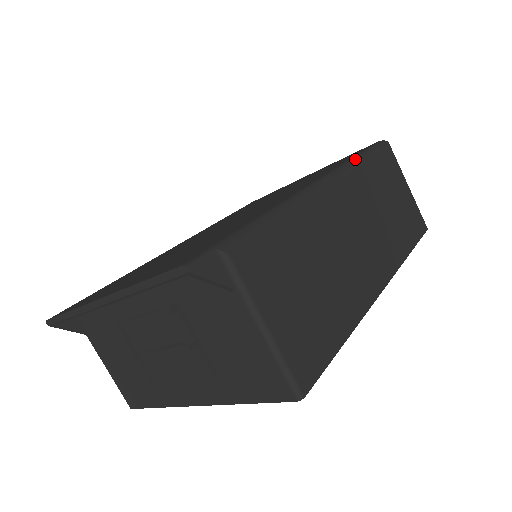
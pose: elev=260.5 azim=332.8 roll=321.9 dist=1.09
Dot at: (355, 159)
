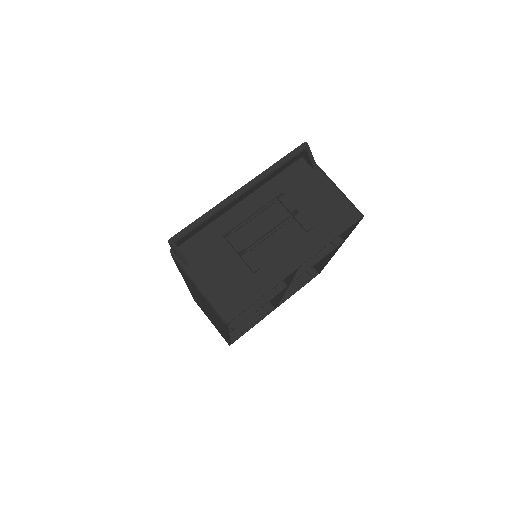
Dot at: occluded
